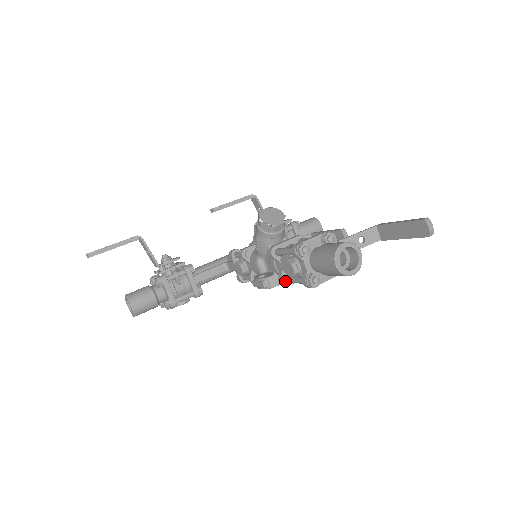
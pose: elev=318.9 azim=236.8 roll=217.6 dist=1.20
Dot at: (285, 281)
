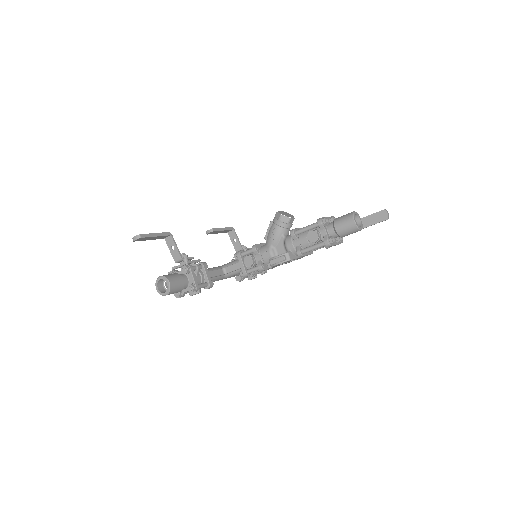
Dot at: (302, 252)
